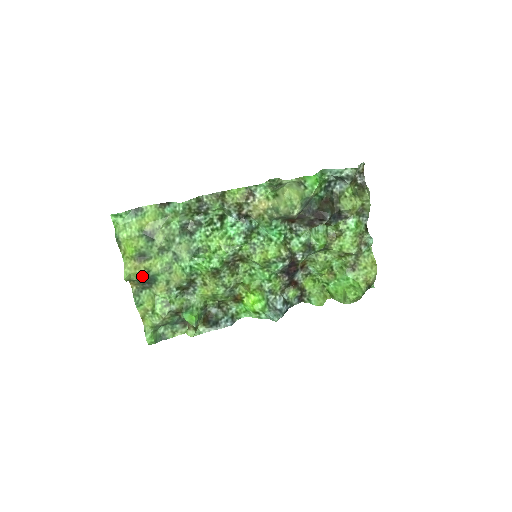
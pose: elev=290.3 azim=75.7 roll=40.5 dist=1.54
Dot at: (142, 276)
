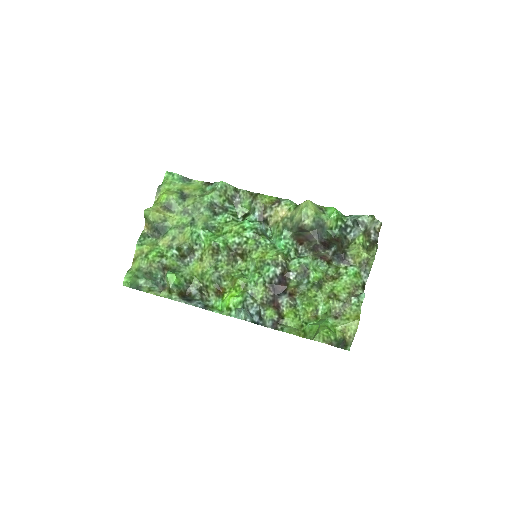
Dot at: (158, 222)
